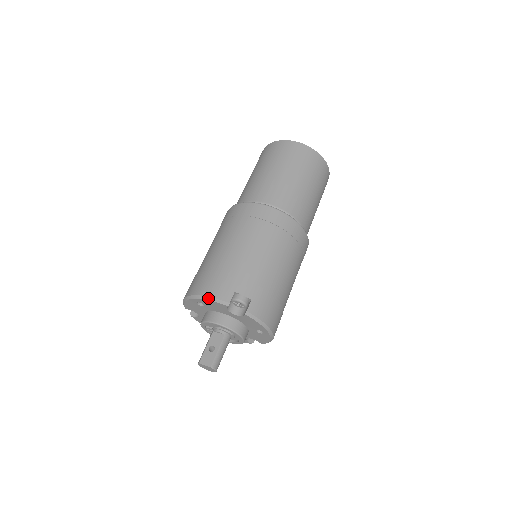
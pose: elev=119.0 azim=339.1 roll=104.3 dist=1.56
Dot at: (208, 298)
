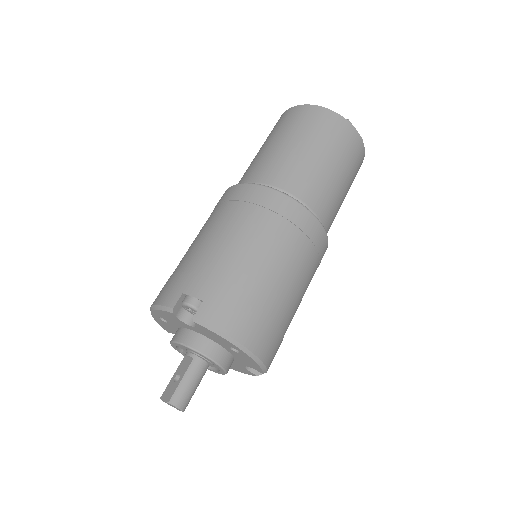
Dot at: (156, 307)
